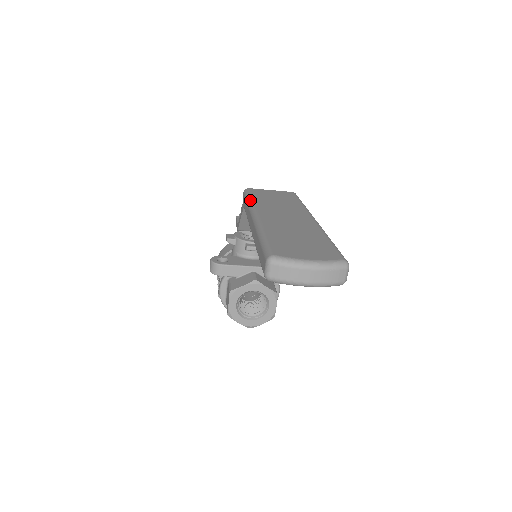
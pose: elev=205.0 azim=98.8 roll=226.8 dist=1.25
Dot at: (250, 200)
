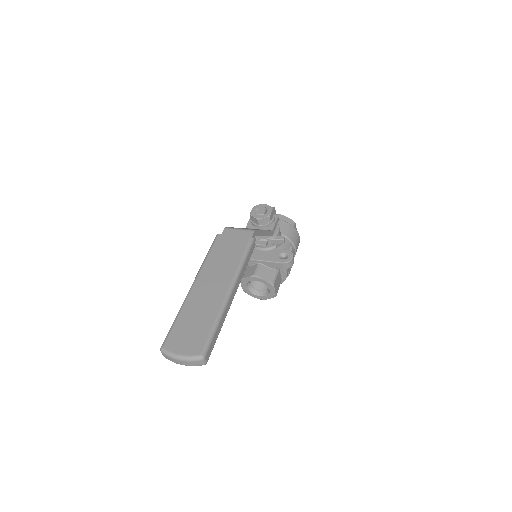
Dot at: (205, 258)
